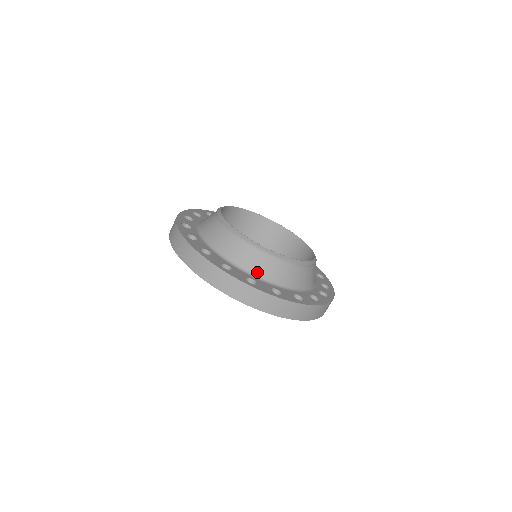
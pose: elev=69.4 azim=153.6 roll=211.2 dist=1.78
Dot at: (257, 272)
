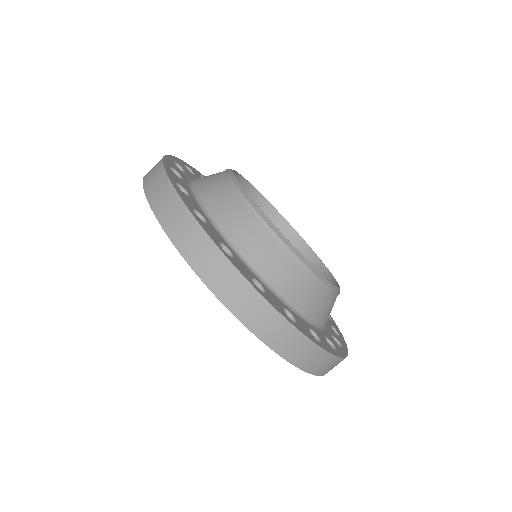
Dot at: (311, 314)
